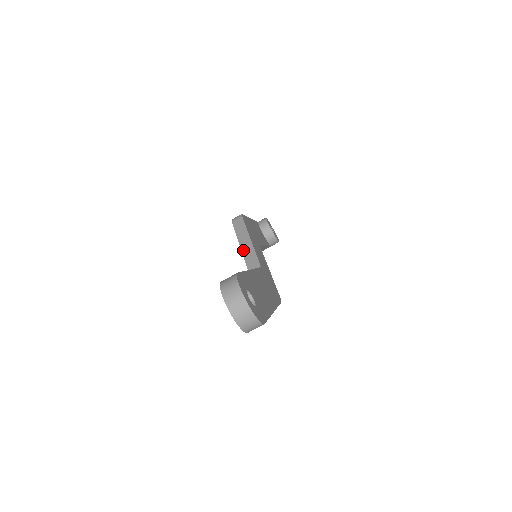
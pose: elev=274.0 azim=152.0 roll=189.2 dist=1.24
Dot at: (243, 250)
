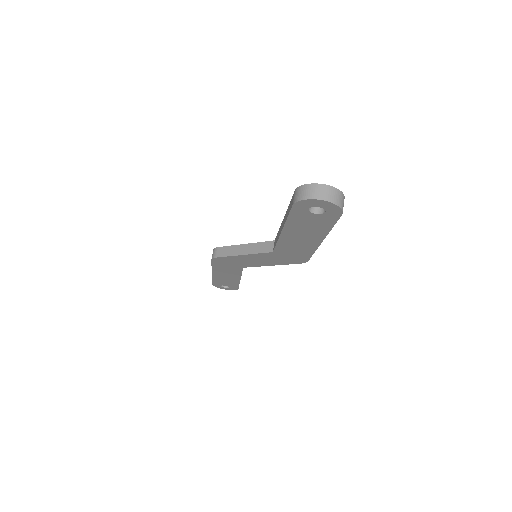
Dot at: (248, 253)
